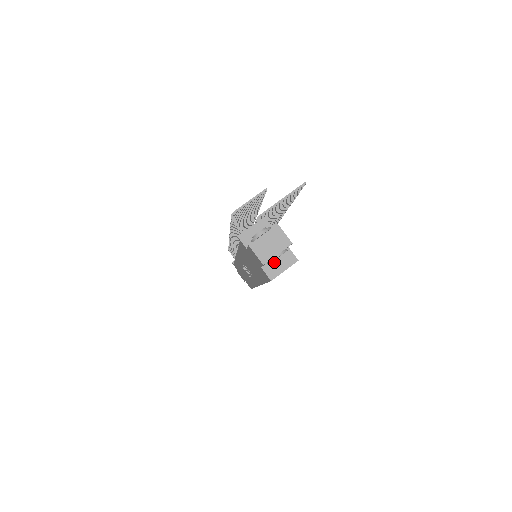
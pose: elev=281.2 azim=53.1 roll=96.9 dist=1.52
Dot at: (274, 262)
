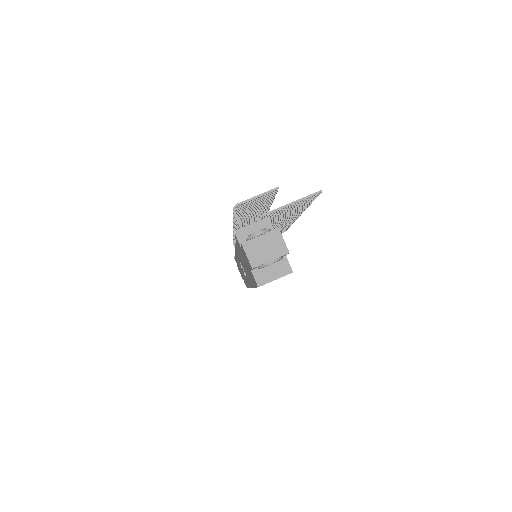
Dot at: (266, 268)
